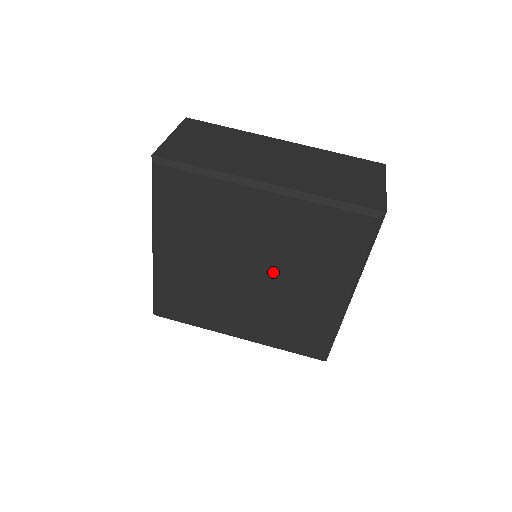
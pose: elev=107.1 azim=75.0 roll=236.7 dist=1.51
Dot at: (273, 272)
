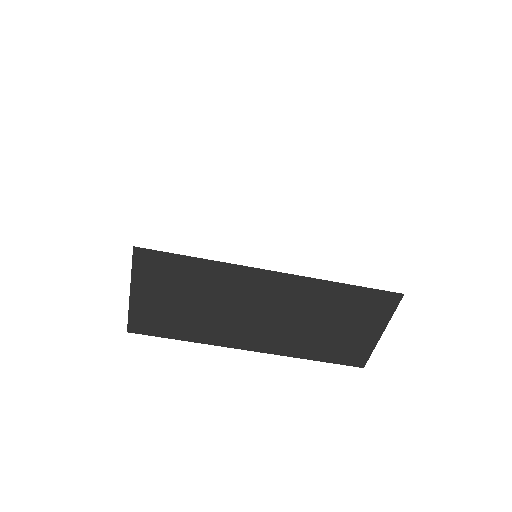
Dot at: occluded
